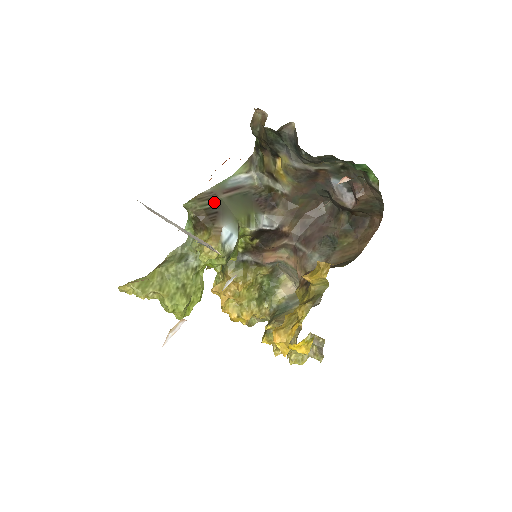
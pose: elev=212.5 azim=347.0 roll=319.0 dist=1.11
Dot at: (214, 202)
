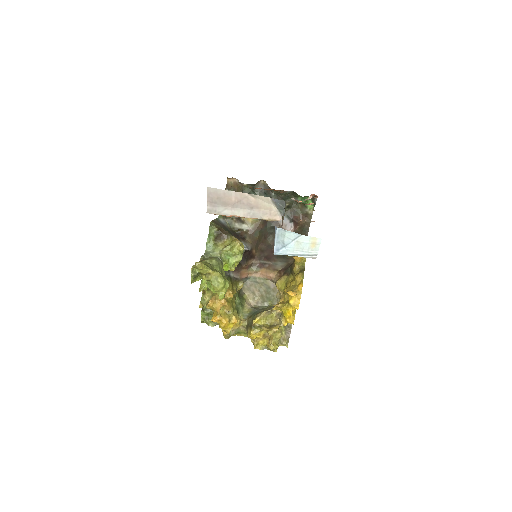
Dot at: (221, 226)
